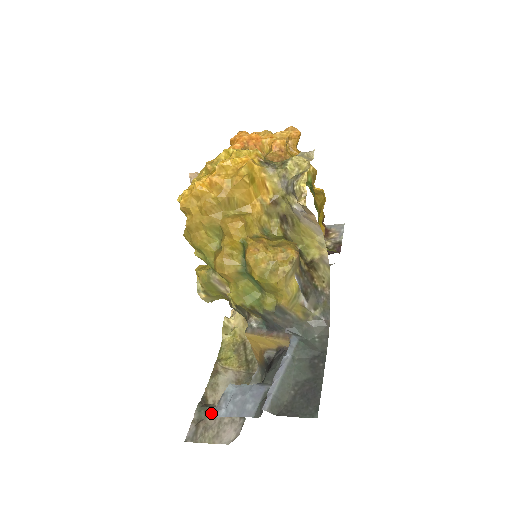
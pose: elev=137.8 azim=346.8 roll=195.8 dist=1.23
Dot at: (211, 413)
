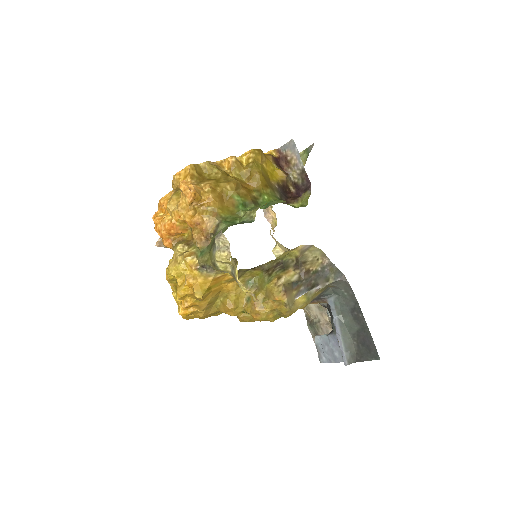
Dot at: (318, 329)
